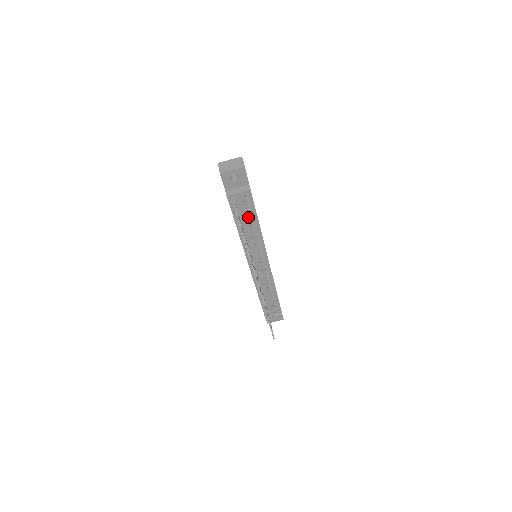
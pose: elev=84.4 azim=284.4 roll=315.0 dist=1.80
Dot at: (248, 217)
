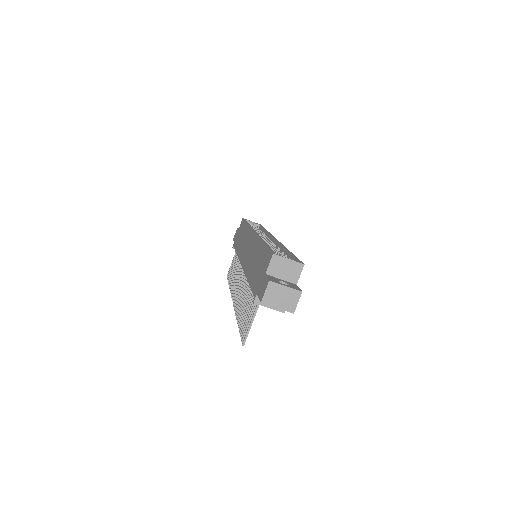
Dot at: occluded
